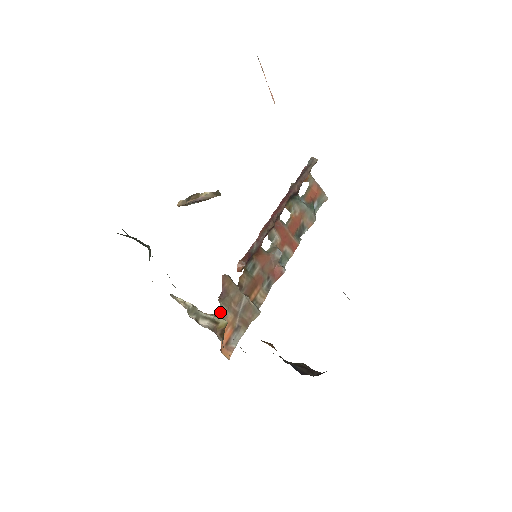
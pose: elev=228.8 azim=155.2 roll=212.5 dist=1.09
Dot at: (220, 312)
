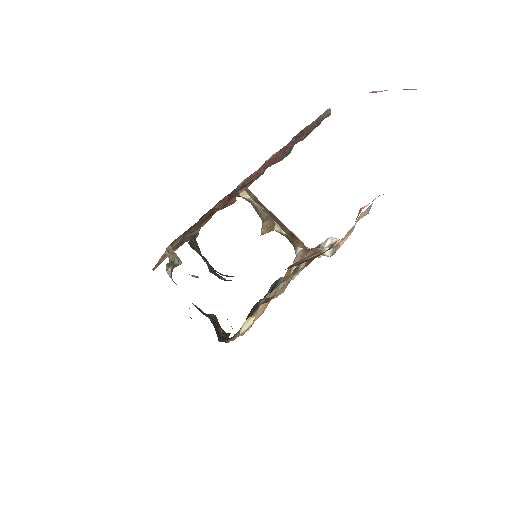
Dot at: (175, 240)
